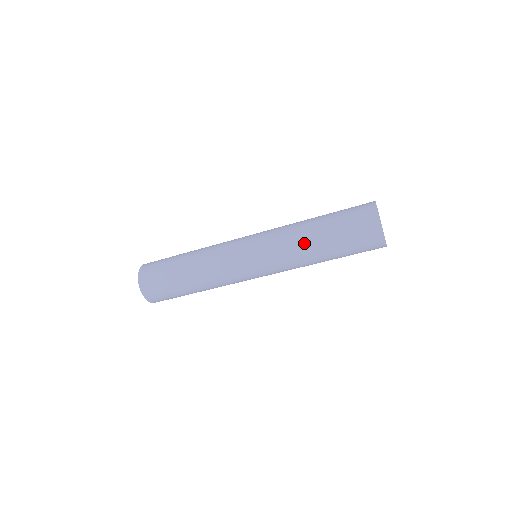
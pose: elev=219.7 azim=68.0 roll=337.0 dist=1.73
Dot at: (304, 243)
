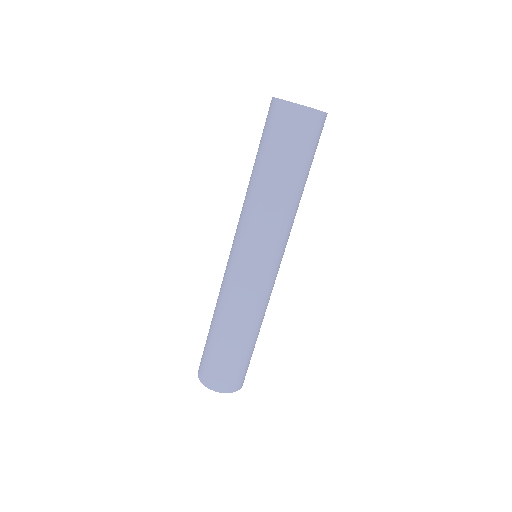
Dot at: (257, 194)
